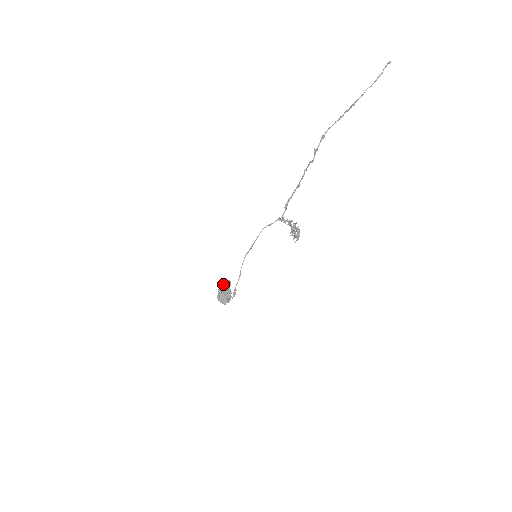
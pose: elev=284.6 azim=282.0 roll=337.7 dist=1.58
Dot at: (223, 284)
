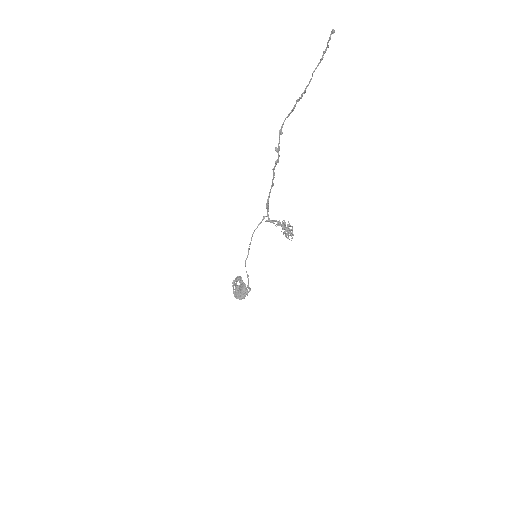
Dot at: (235, 283)
